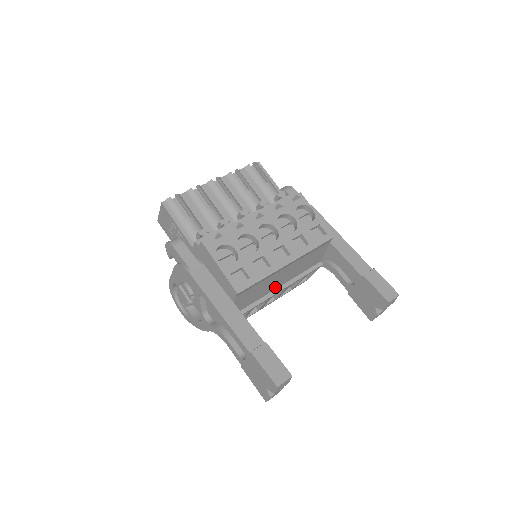
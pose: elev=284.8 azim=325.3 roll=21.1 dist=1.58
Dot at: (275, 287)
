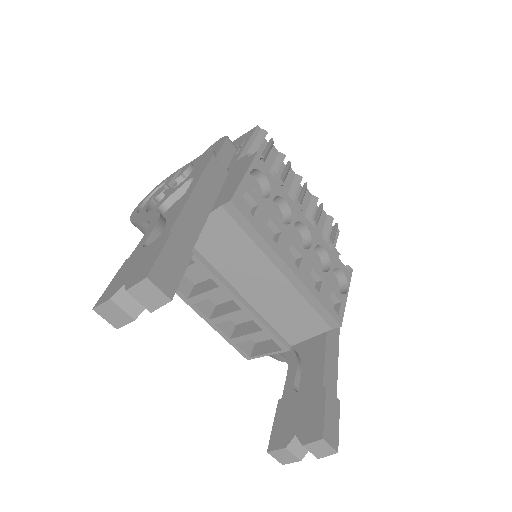
Dot at: (240, 286)
